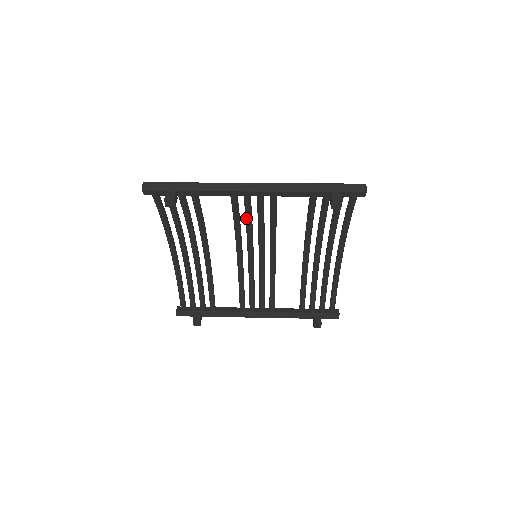
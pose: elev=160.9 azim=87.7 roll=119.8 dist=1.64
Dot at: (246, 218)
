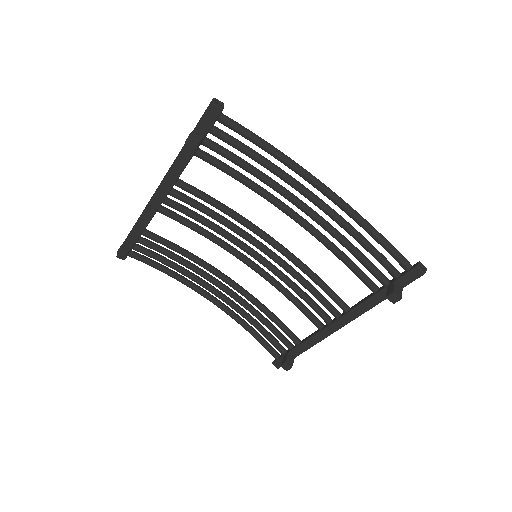
Dot at: occluded
